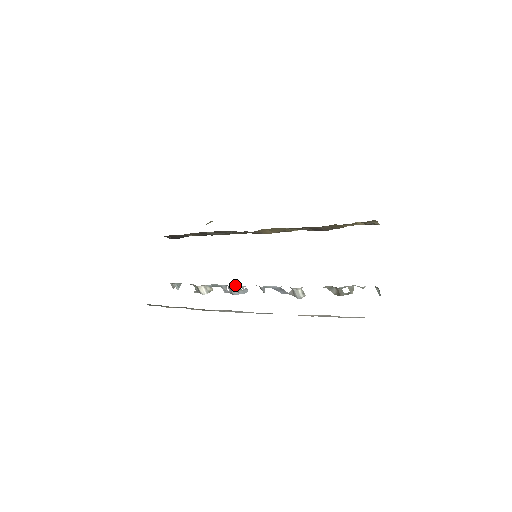
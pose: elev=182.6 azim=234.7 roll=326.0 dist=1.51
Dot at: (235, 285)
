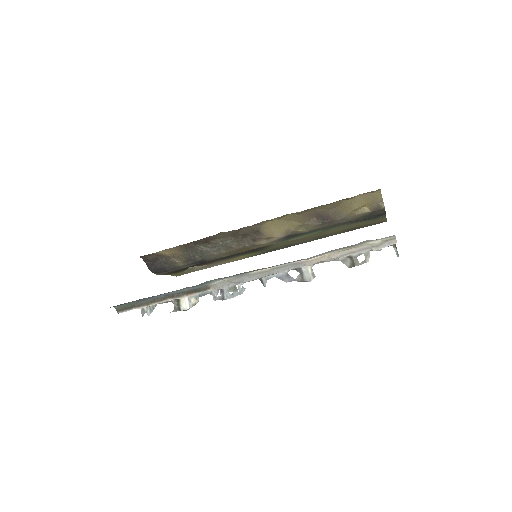
Dot at: occluded
